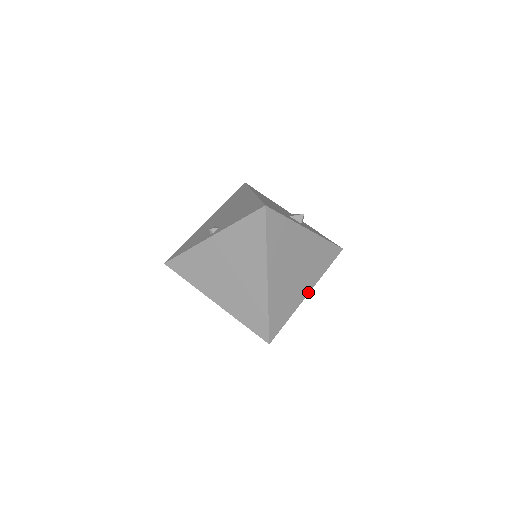
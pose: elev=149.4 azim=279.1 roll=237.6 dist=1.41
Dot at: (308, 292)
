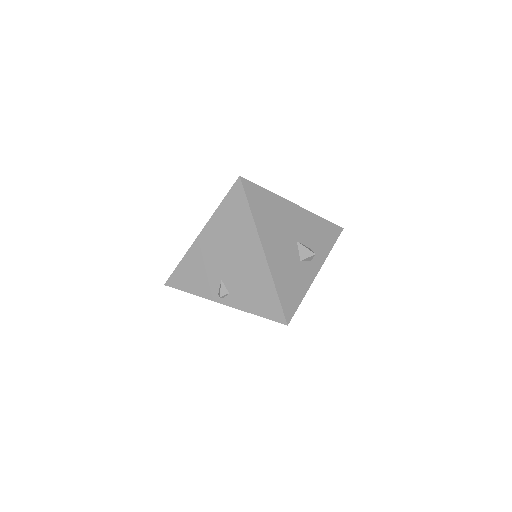
Dot at: occluded
